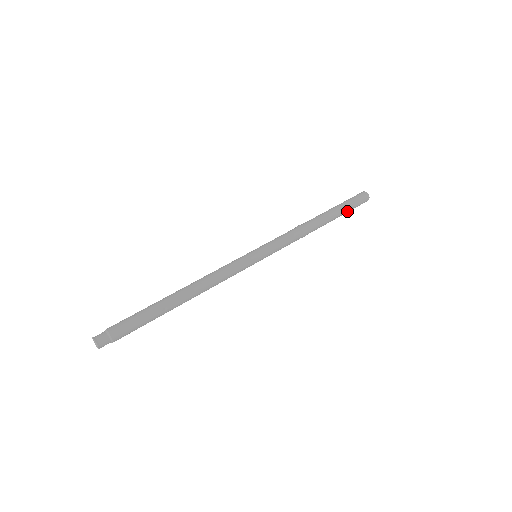
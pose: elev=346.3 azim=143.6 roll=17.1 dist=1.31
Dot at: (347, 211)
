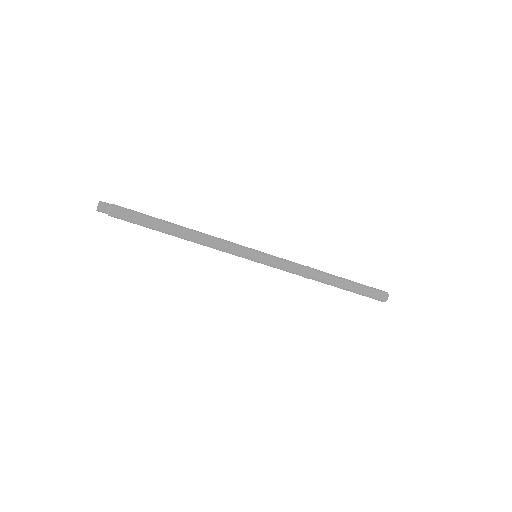
Dot at: (360, 289)
